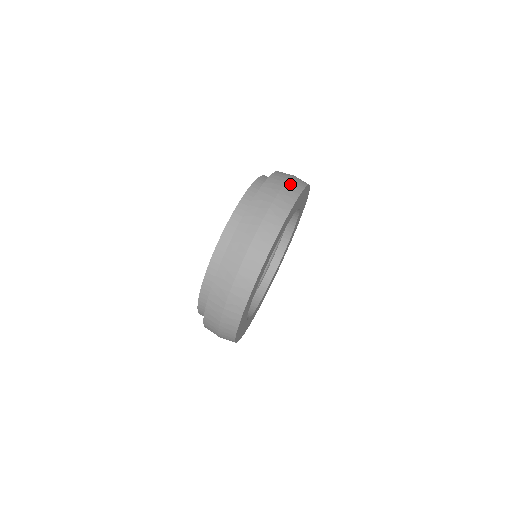
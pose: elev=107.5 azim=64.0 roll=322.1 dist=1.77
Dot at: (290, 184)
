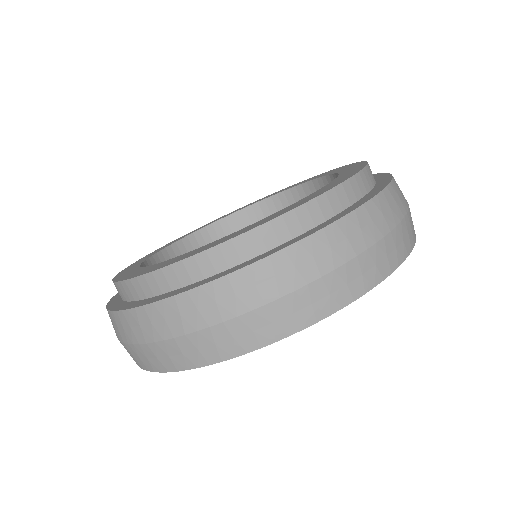
Dot at: (250, 321)
